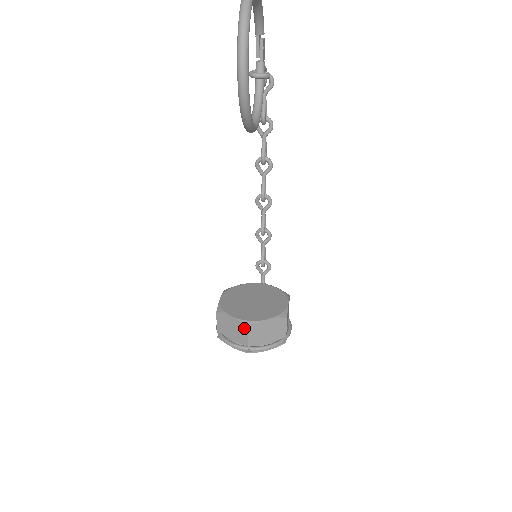
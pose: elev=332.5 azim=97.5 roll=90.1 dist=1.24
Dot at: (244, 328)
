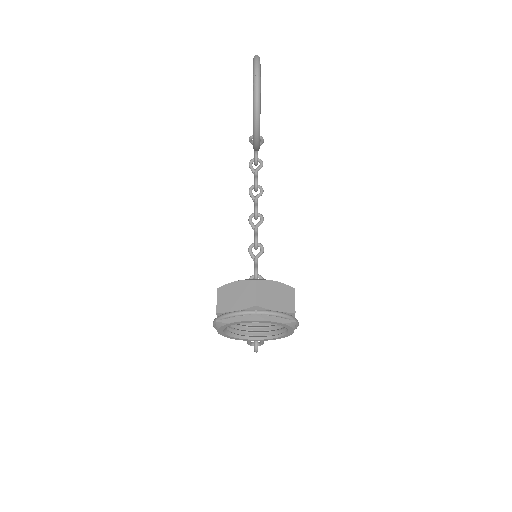
Dot at: (251, 284)
